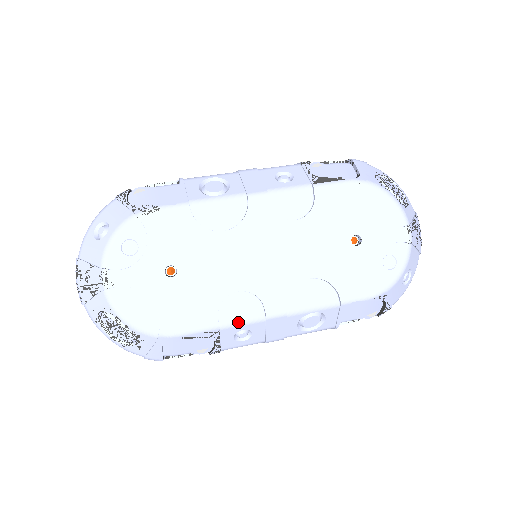
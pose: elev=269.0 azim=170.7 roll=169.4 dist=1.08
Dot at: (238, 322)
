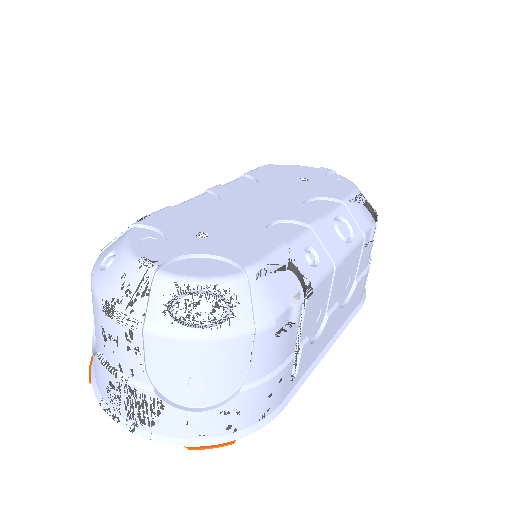
Dot at: (295, 239)
